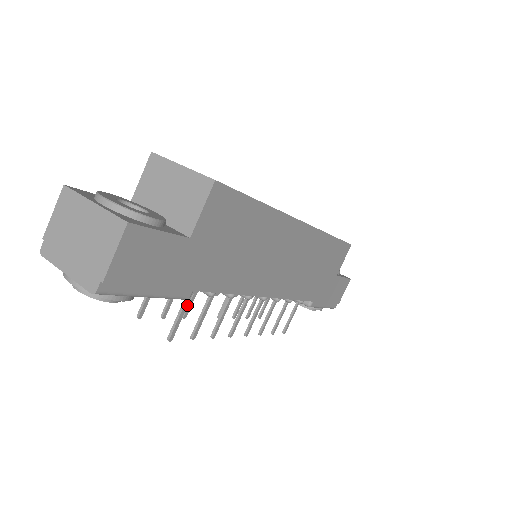
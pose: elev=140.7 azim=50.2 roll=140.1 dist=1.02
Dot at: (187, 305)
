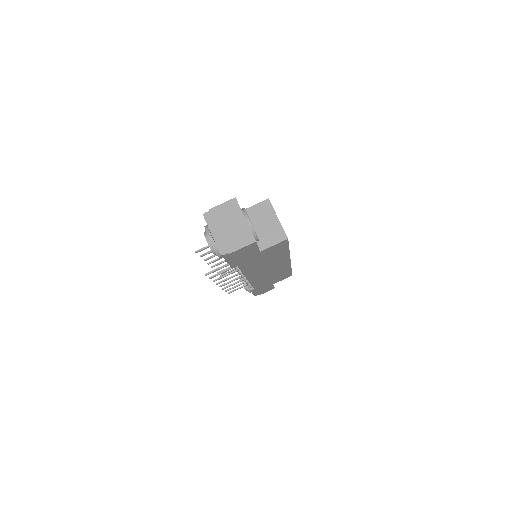
Dot at: occluded
